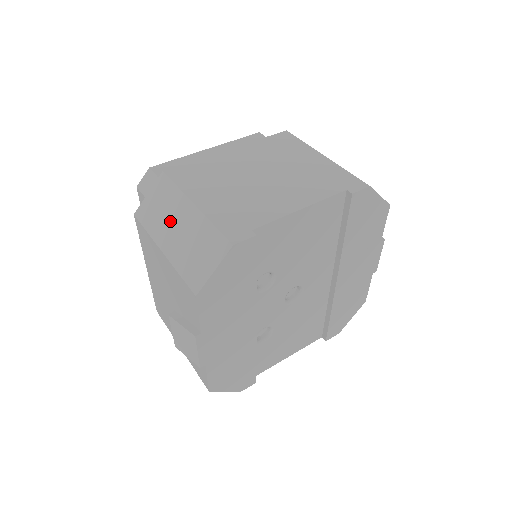
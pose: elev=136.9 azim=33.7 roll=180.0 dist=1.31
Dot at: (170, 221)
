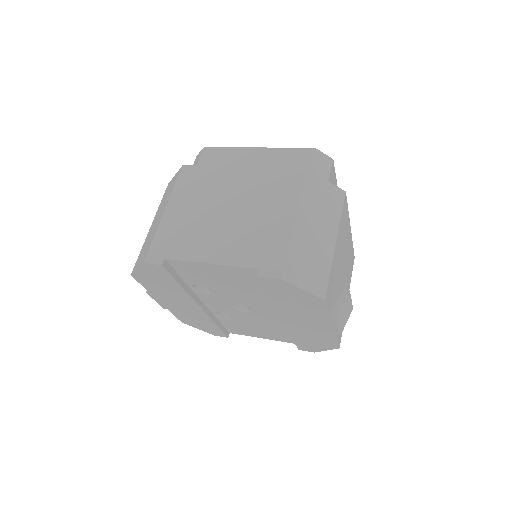
Dot at: (160, 210)
